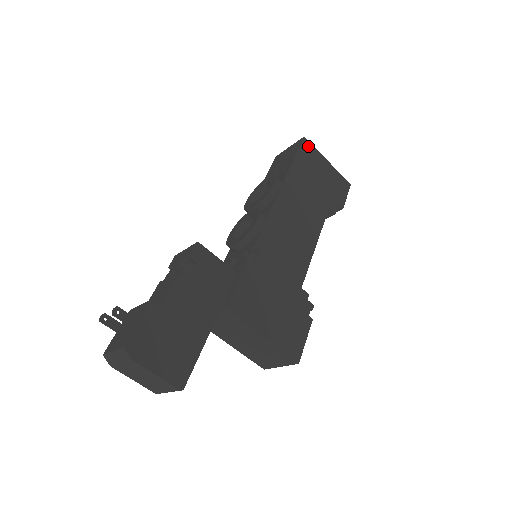
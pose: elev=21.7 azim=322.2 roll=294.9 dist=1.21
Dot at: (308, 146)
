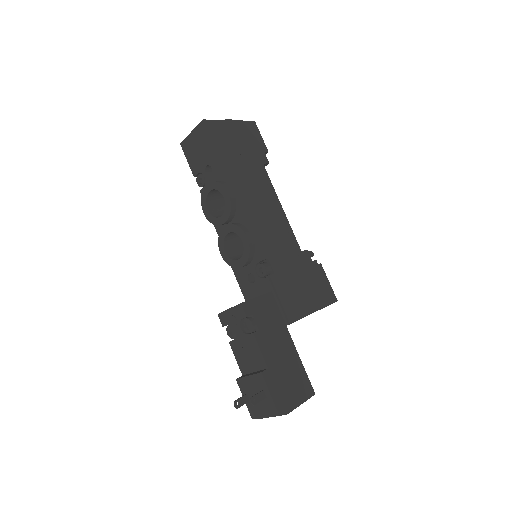
Dot at: (212, 125)
